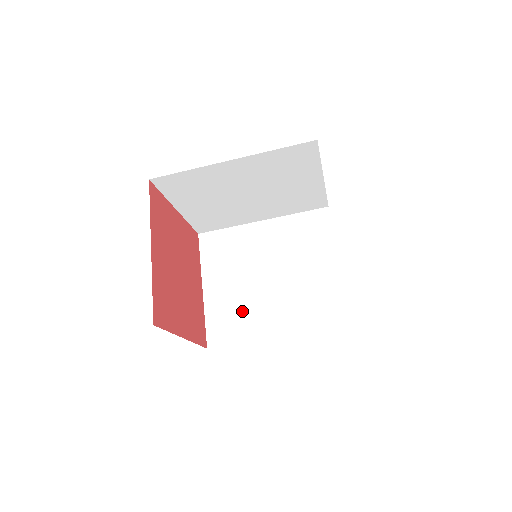
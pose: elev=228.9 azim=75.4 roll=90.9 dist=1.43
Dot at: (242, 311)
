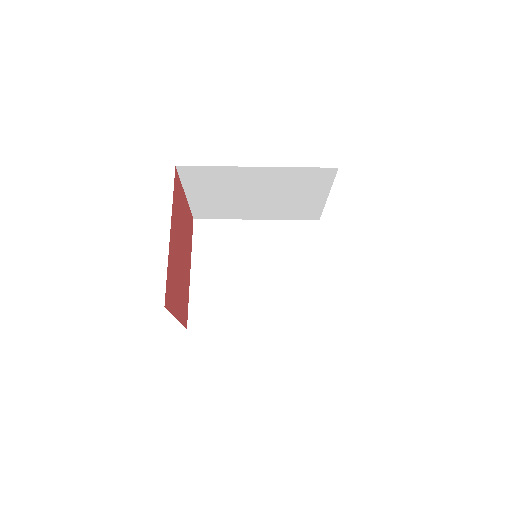
Dot at: (225, 301)
